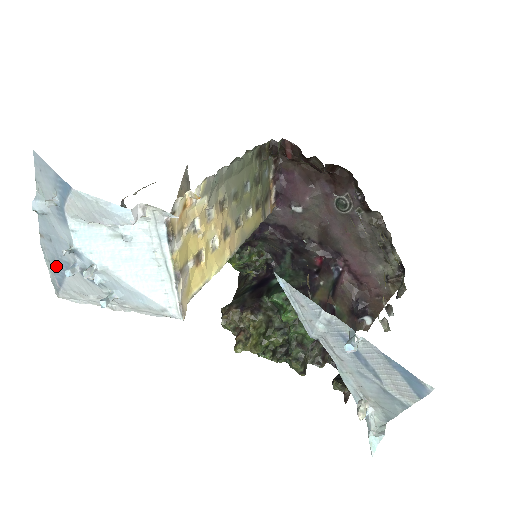
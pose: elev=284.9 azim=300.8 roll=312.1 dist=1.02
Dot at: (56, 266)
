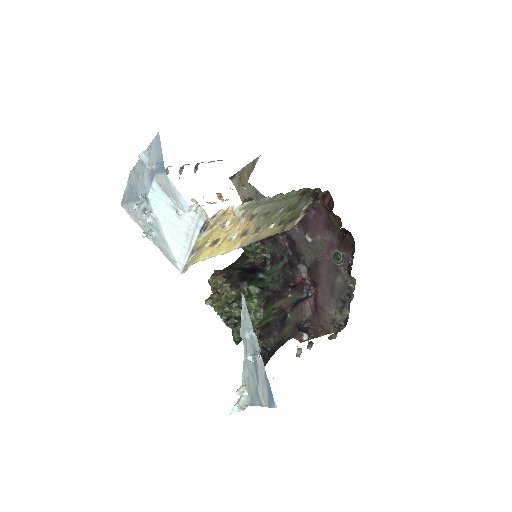
Dot at: (132, 191)
